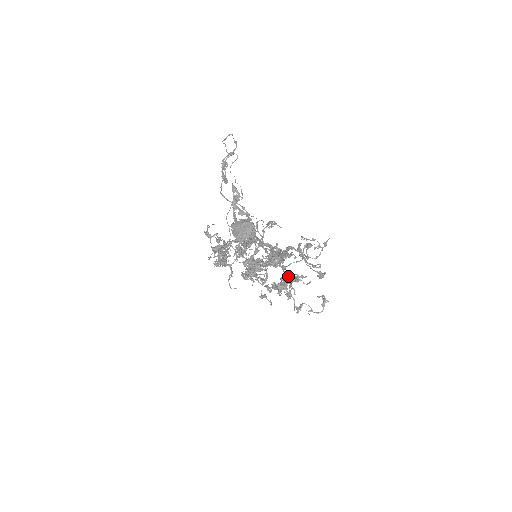
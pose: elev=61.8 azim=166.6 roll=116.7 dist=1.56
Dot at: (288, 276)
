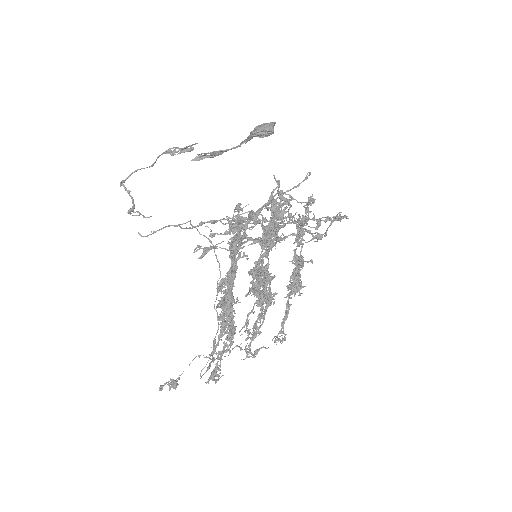
Dot at: (299, 223)
